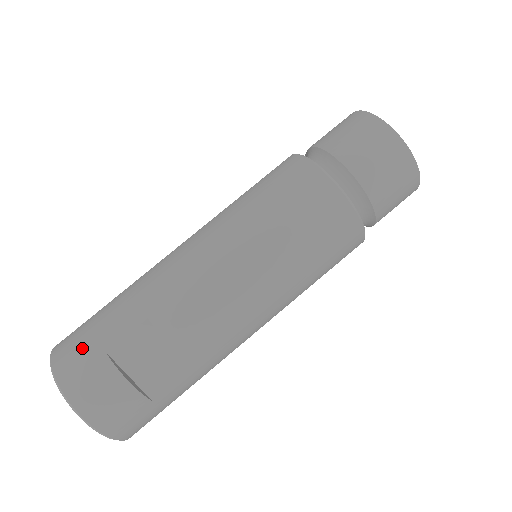
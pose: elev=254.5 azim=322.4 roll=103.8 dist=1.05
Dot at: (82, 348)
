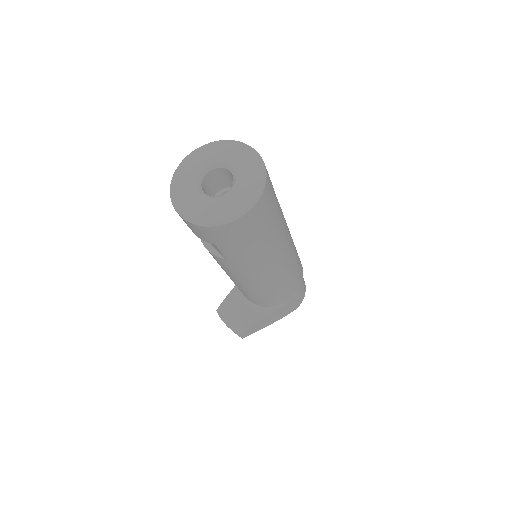
Dot at: occluded
